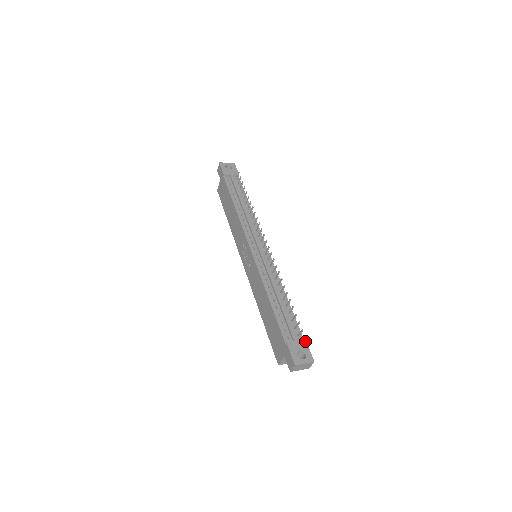
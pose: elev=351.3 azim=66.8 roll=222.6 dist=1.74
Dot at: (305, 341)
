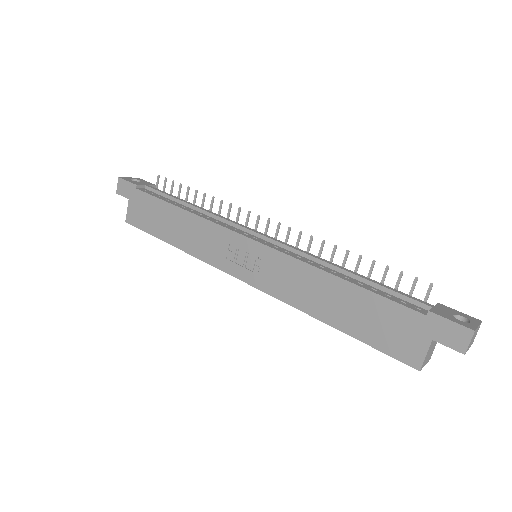
Dot at: (440, 304)
